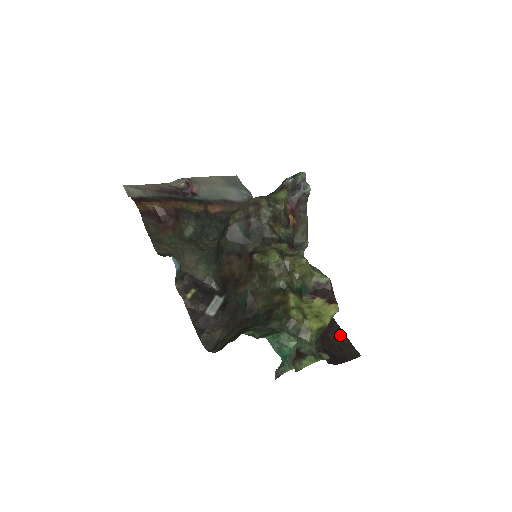
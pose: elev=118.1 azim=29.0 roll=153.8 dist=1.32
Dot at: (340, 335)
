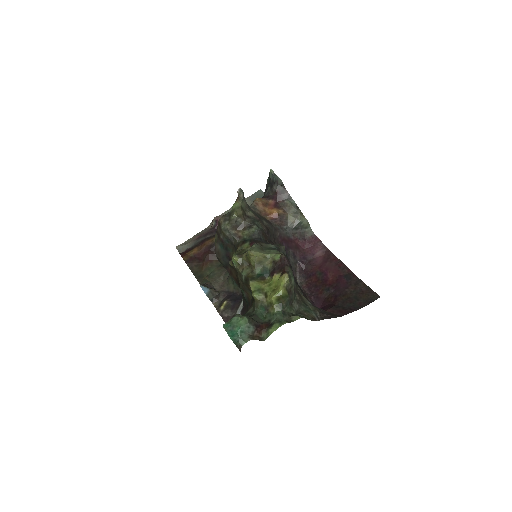
Dot at: (359, 286)
